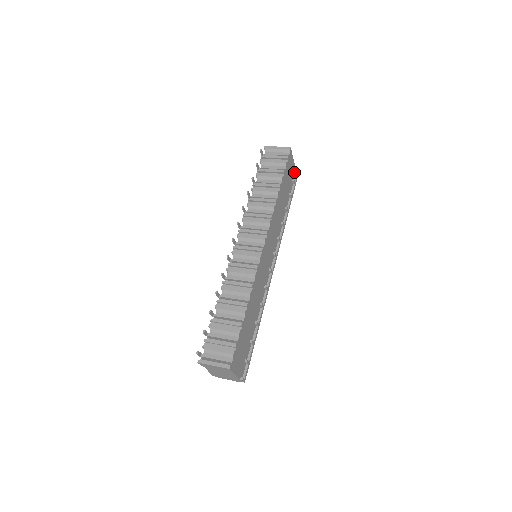
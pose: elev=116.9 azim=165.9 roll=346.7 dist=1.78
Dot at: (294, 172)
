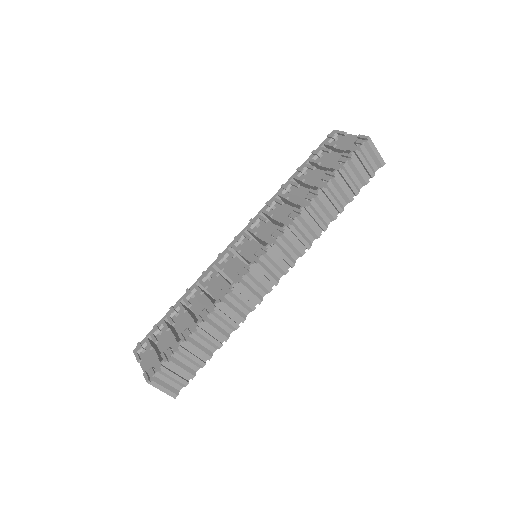
Dot at: occluded
